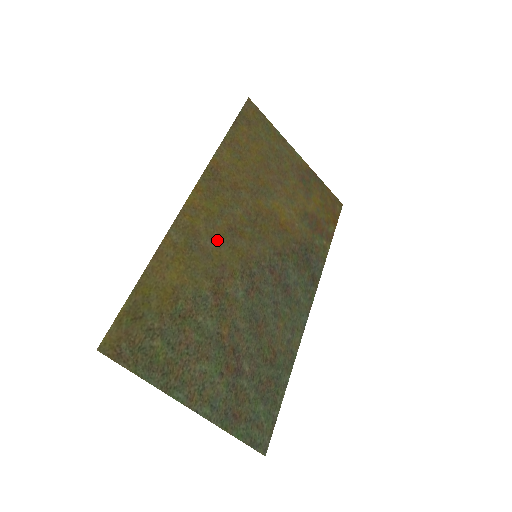
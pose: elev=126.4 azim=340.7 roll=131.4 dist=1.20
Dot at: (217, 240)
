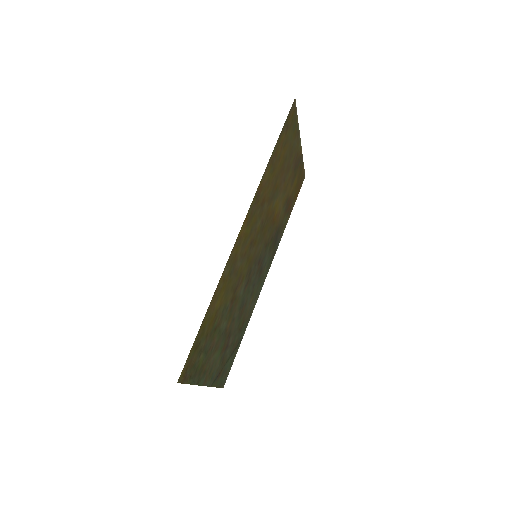
Dot at: (243, 257)
